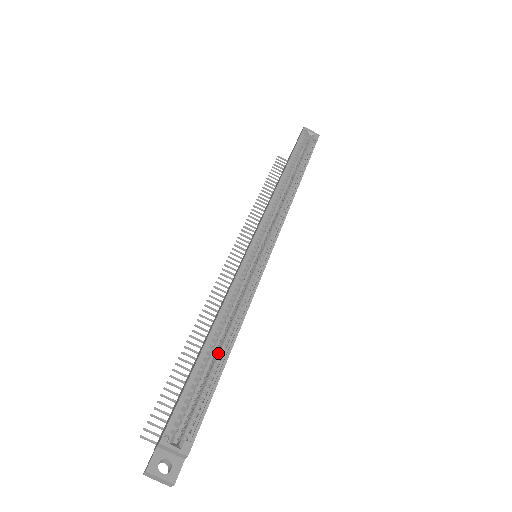
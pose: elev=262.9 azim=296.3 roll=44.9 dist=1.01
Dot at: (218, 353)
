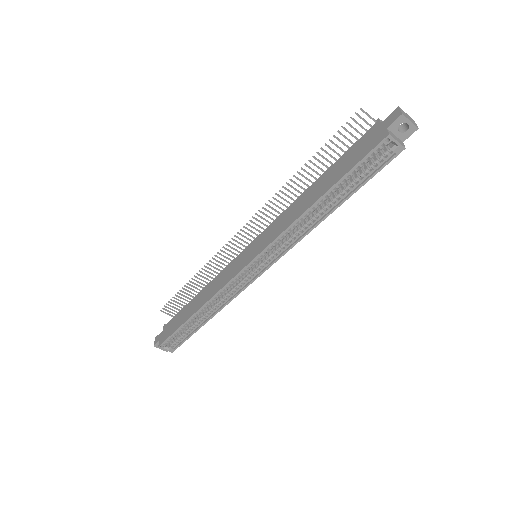
Dot at: (199, 320)
